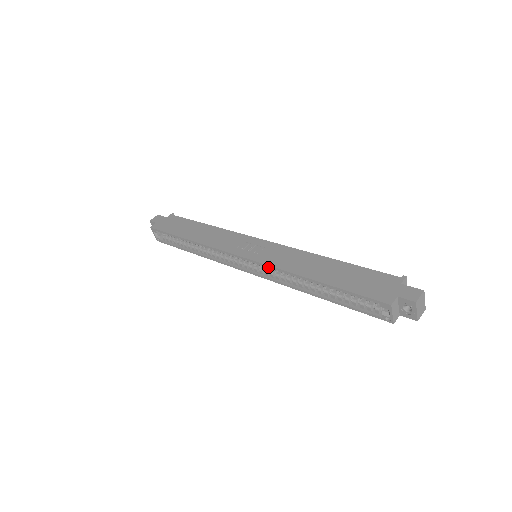
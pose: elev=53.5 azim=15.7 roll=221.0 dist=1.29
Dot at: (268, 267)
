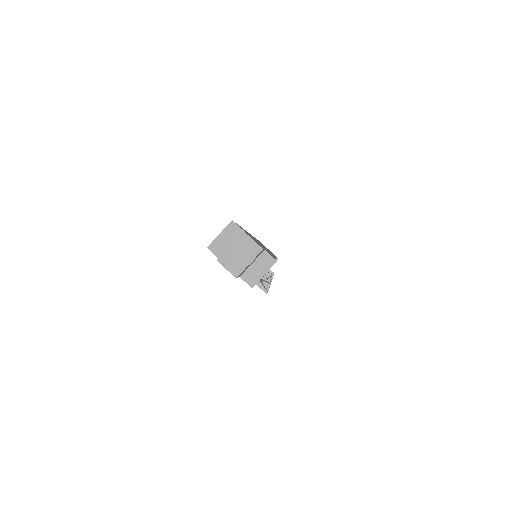
Dot at: occluded
